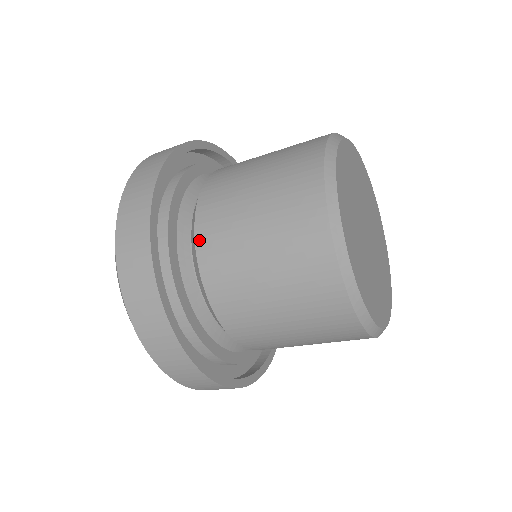
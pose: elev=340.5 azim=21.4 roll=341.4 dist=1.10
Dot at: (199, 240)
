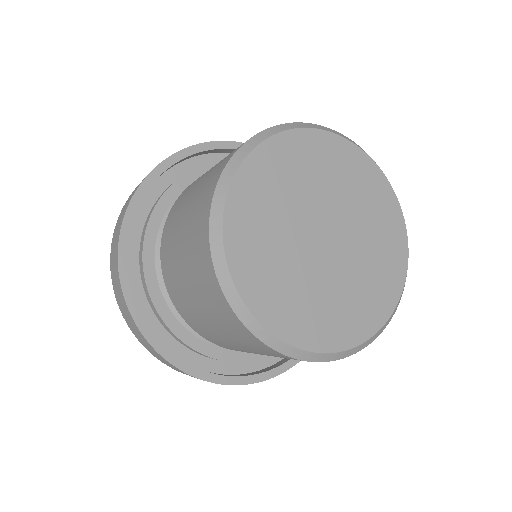
Dot at: (164, 229)
